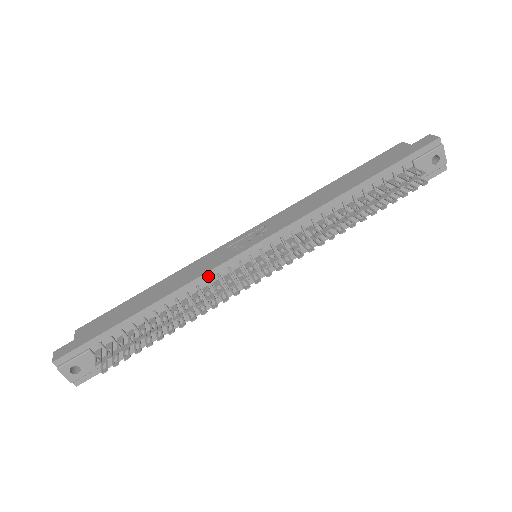
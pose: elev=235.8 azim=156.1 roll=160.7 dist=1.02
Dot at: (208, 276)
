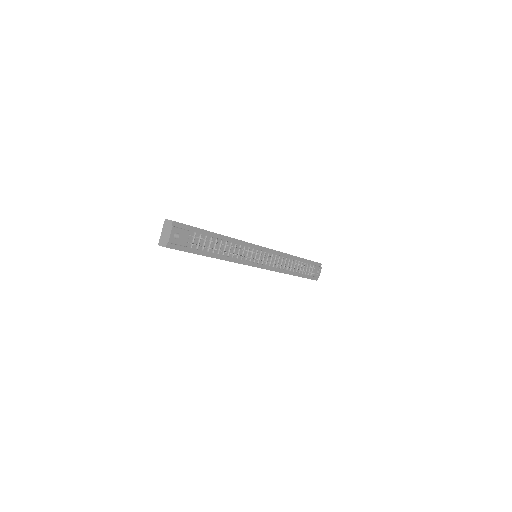
Dot at: (246, 244)
